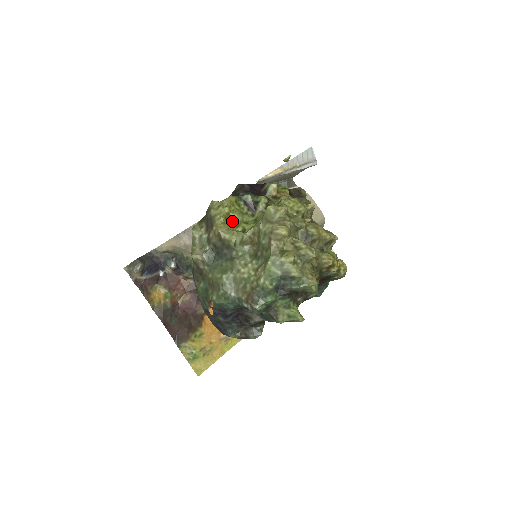
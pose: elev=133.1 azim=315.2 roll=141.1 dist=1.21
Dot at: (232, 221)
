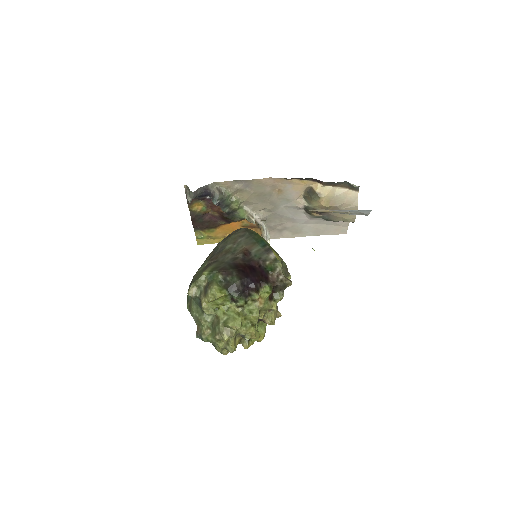
Dot at: (215, 302)
